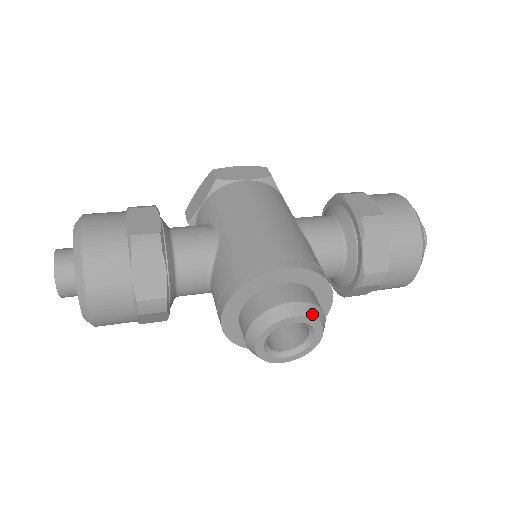
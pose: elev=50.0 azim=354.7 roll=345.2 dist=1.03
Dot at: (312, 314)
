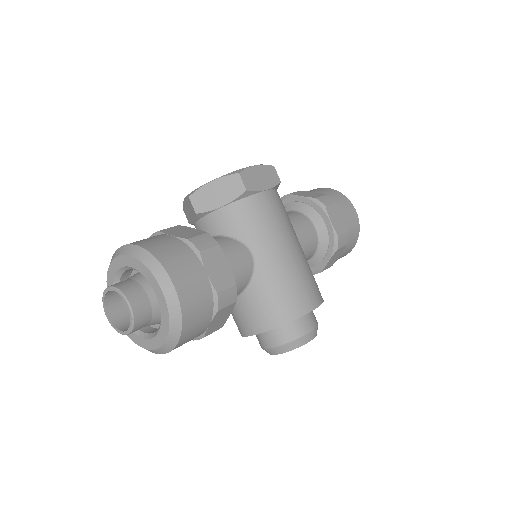
Dot at: occluded
